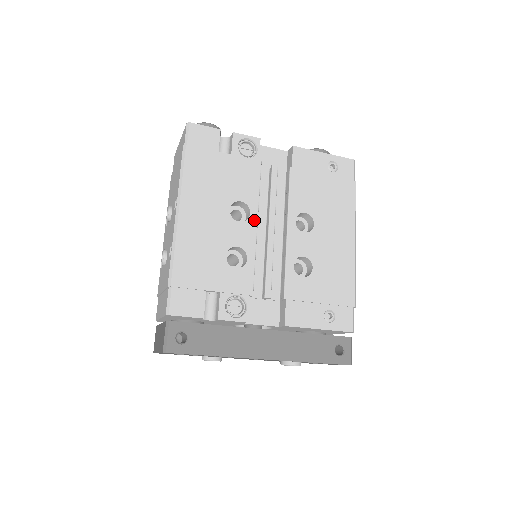
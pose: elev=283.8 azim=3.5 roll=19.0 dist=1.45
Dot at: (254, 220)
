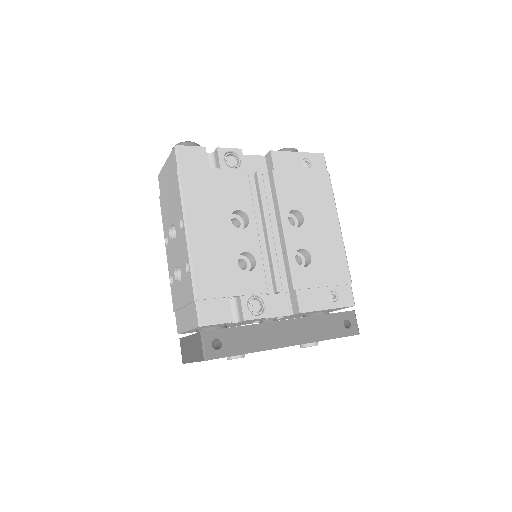
Dot at: (253, 225)
